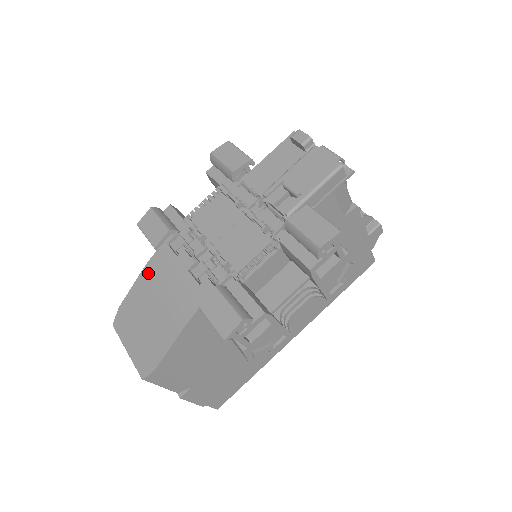
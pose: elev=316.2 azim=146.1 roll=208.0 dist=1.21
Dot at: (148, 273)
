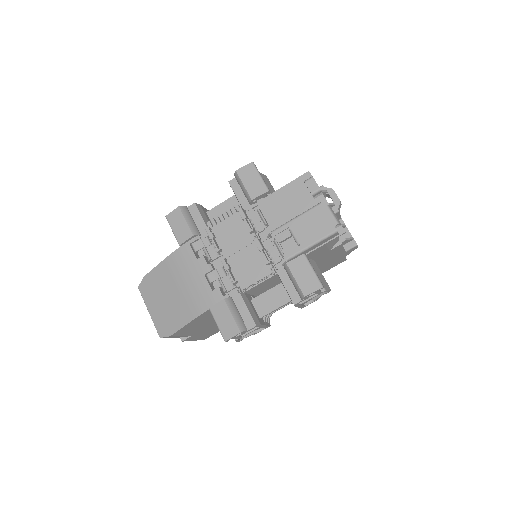
Dot at: (172, 262)
